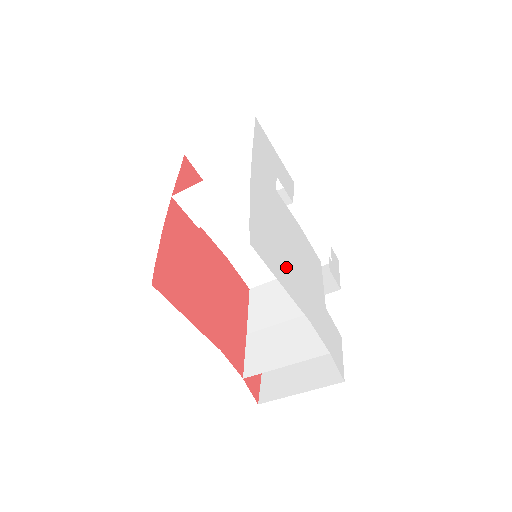
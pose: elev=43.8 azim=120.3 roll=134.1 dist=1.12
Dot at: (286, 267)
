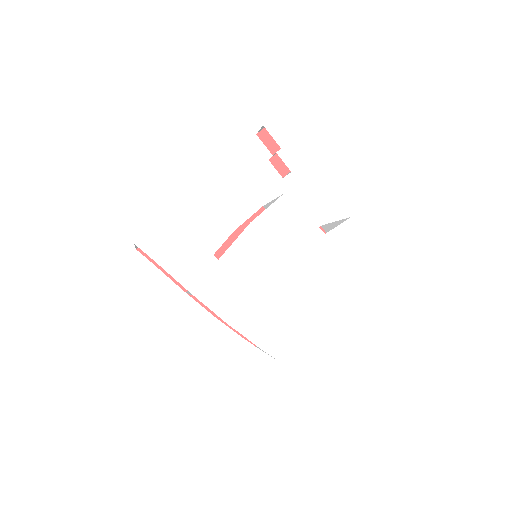
Dot at: (291, 302)
